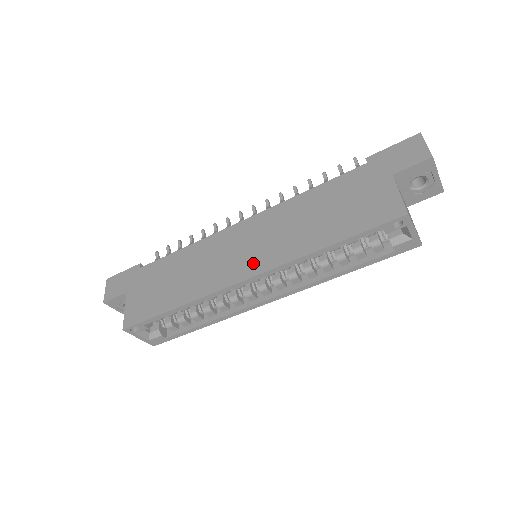
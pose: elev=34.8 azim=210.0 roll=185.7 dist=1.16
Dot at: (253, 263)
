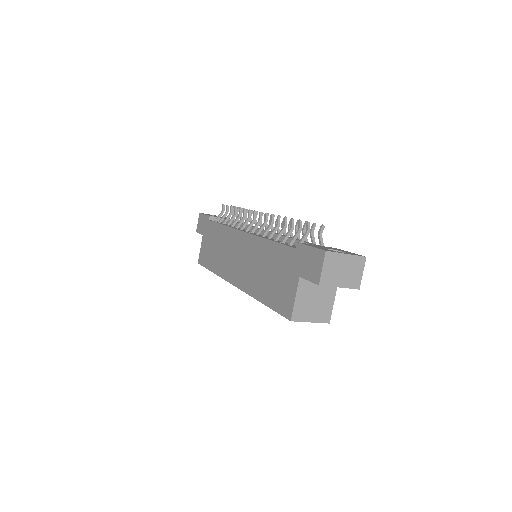
Dot at: (238, 276)
